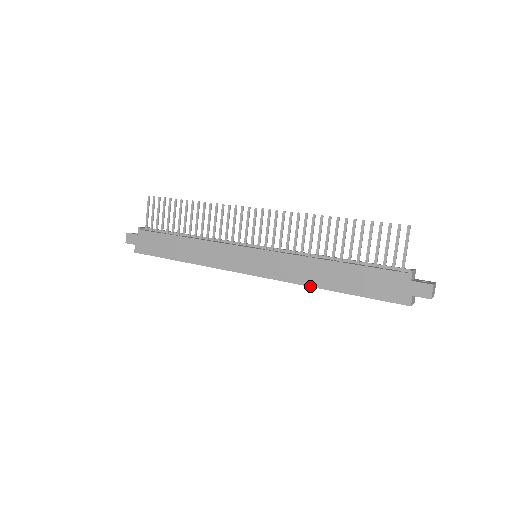
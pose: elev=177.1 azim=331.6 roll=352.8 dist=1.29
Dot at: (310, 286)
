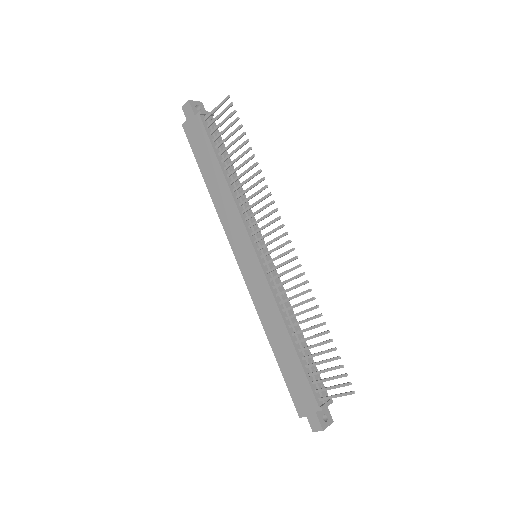
Dot at: (263, 326)
